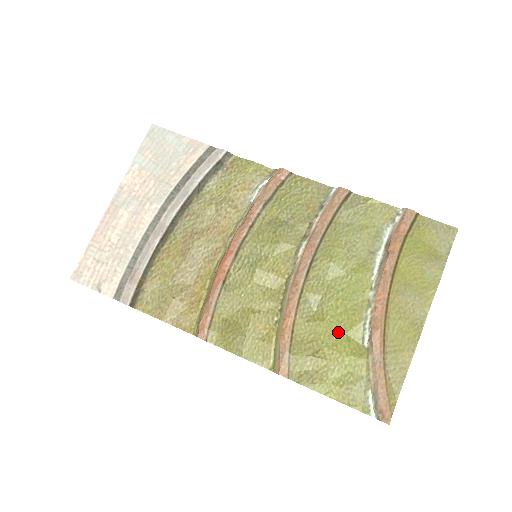
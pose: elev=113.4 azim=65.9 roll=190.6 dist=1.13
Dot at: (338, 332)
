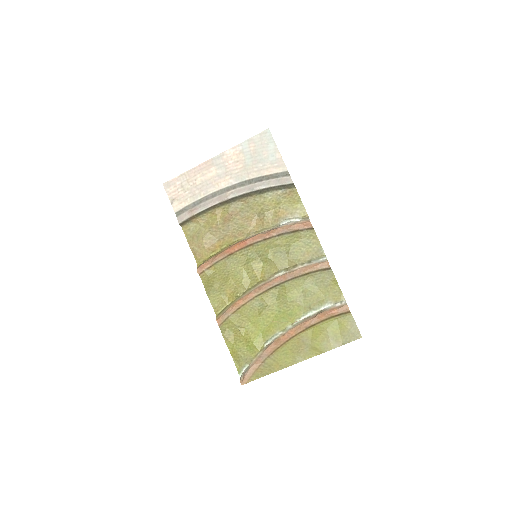
Dot at: (259, 328)
